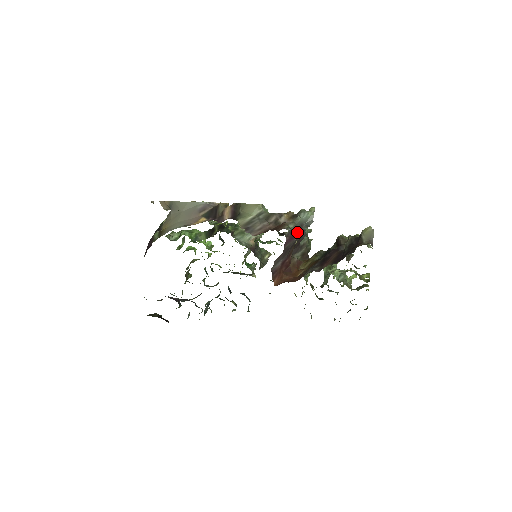
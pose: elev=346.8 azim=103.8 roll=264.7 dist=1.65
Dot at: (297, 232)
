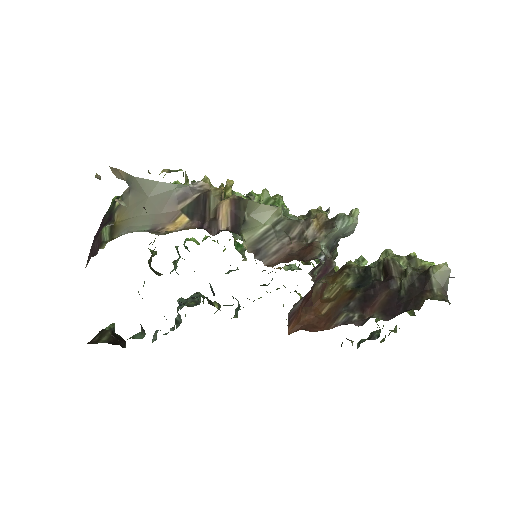
Dot at: (329, 250)
